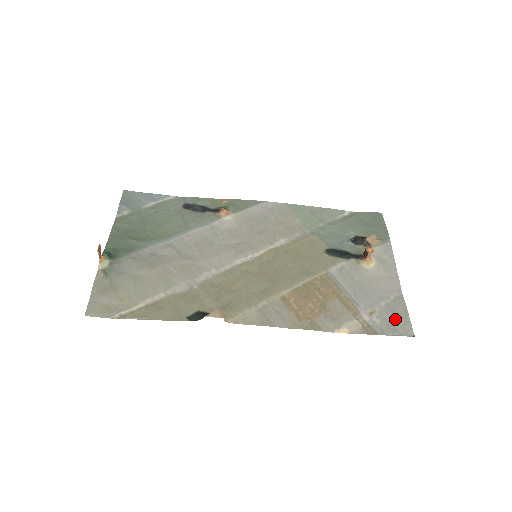
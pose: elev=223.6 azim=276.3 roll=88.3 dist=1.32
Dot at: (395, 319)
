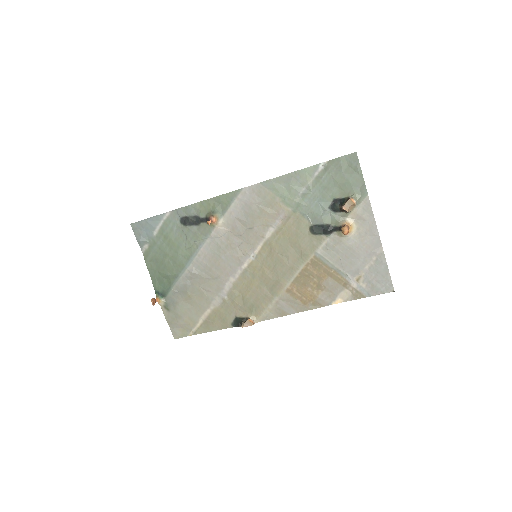
Dot at: (378, 280)
